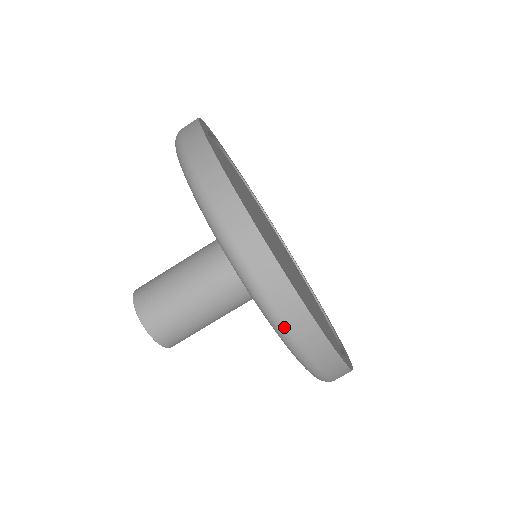
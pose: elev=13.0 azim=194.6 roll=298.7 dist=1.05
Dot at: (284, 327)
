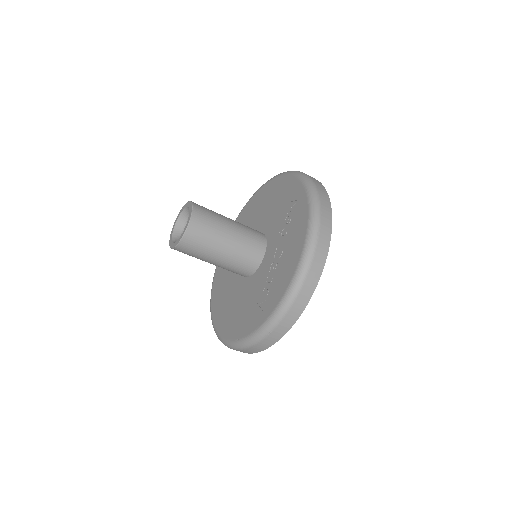
Dot at: (276, 324)
